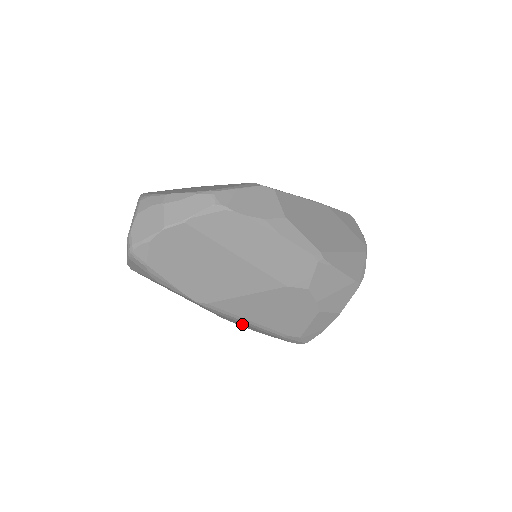
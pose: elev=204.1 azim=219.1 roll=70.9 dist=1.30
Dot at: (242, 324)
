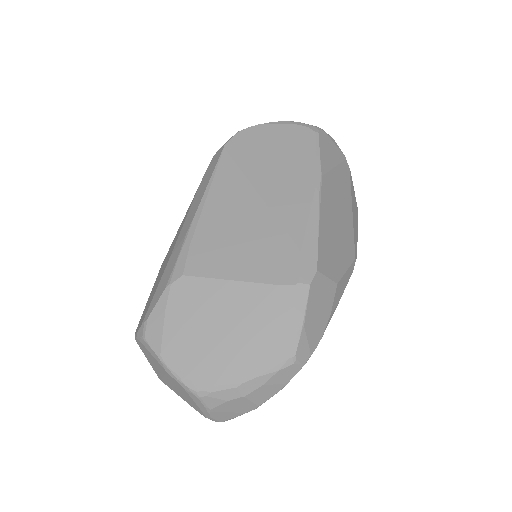
Dot at: occluded
